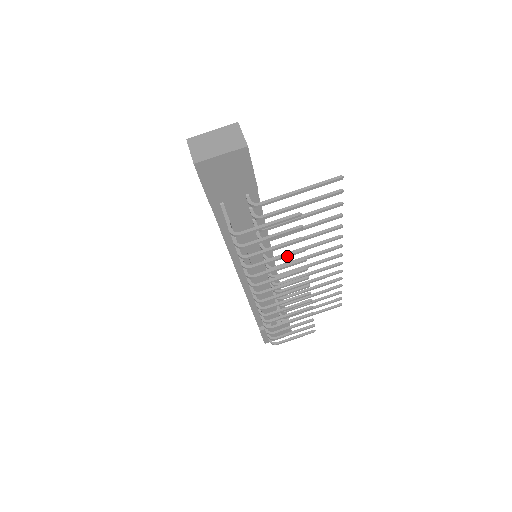
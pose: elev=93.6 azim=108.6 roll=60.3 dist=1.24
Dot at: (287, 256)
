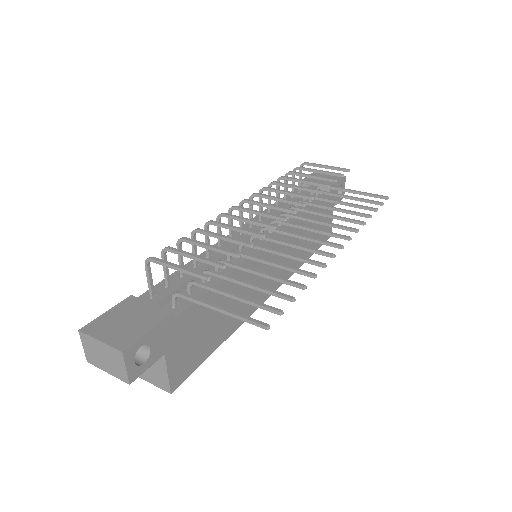
Dot at: (313, 182)
